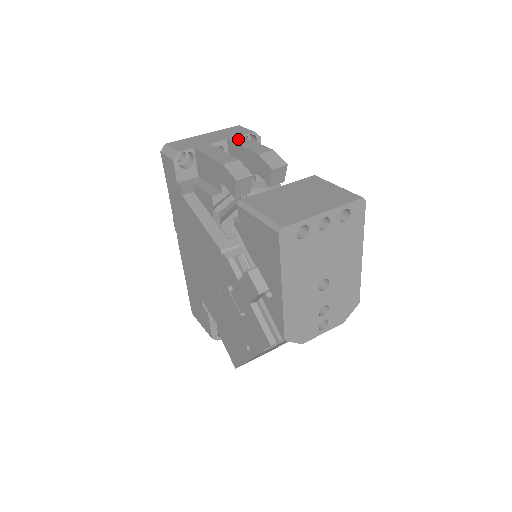
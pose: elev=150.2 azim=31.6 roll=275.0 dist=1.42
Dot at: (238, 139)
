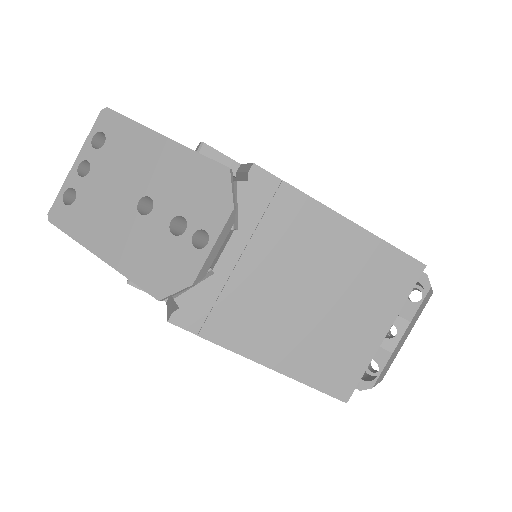
Dot at: occluded
